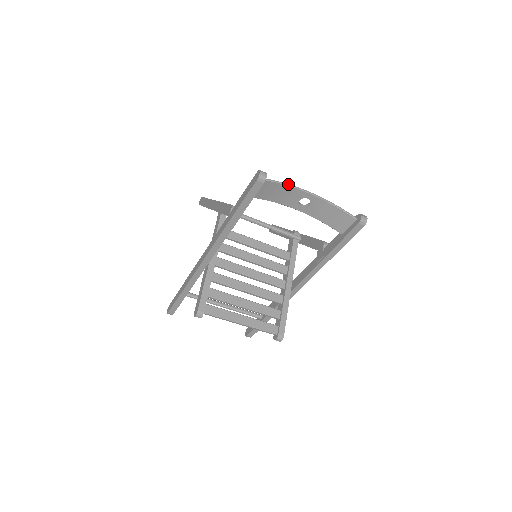
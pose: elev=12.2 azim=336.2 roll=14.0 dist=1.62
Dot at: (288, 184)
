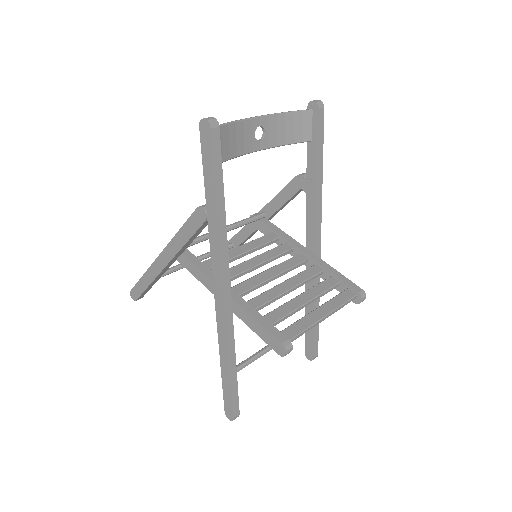
Dot at: (234, 121)
